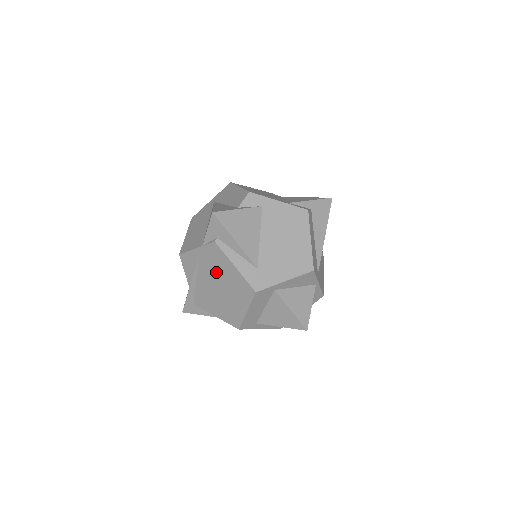
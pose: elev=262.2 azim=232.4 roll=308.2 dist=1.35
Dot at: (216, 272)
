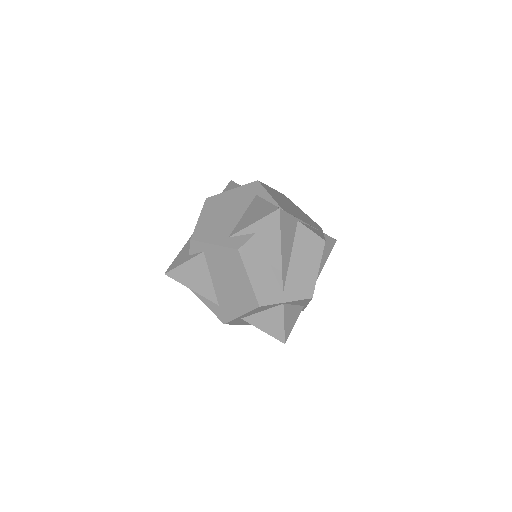
Dot at: occluded
